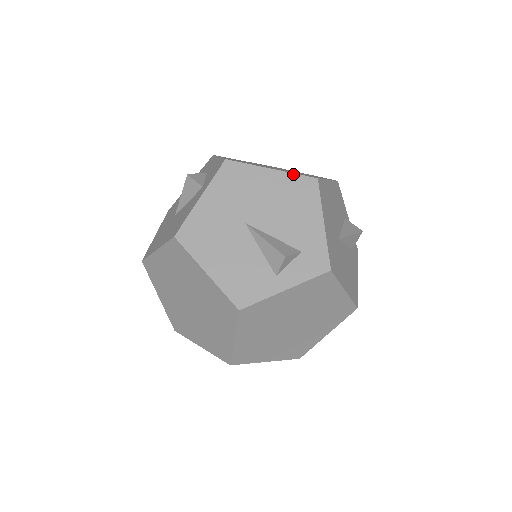
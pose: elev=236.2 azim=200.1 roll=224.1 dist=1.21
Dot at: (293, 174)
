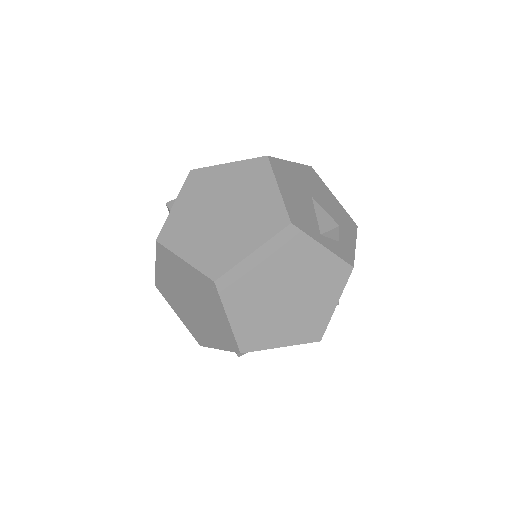
Dot at: (345, 210)
